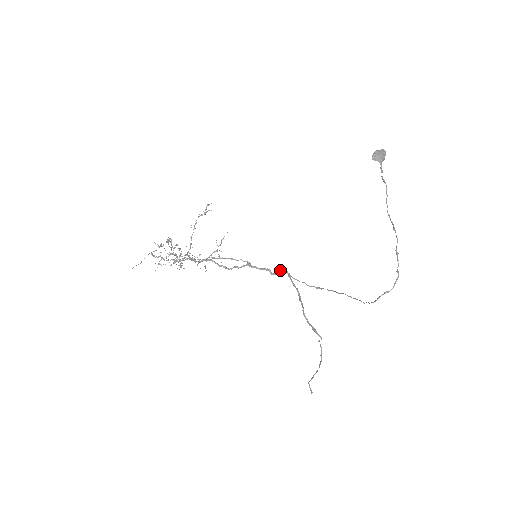
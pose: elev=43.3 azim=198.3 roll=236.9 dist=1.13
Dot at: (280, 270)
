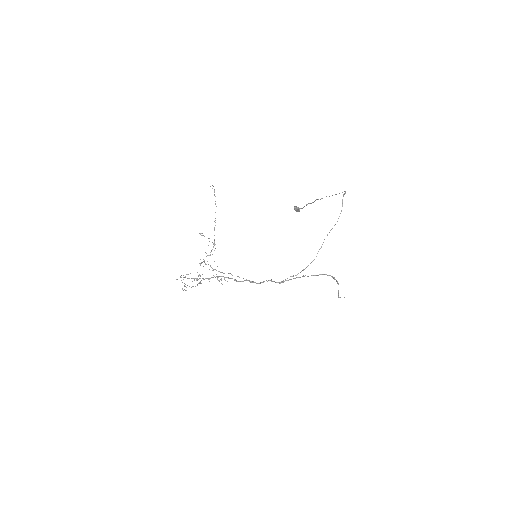
Dot at: (272, 281)
